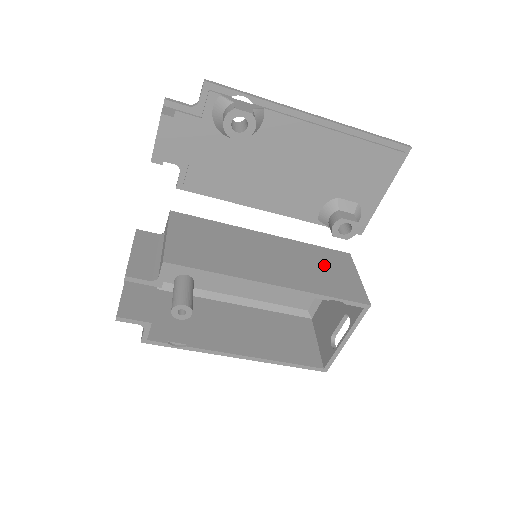
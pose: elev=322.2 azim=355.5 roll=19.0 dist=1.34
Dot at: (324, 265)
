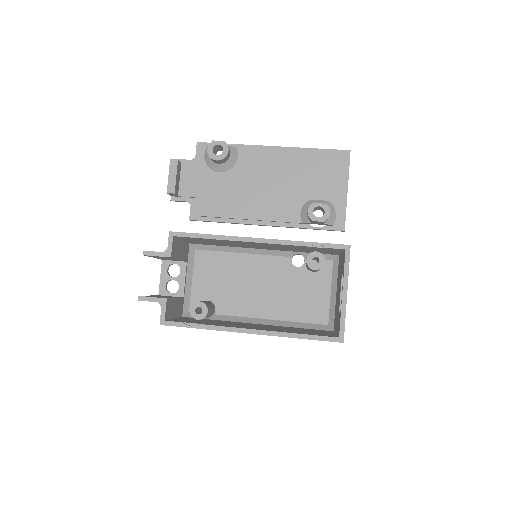
Dot at: occluded
